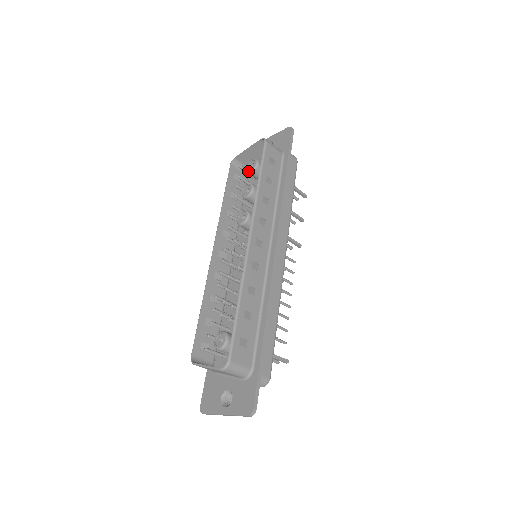
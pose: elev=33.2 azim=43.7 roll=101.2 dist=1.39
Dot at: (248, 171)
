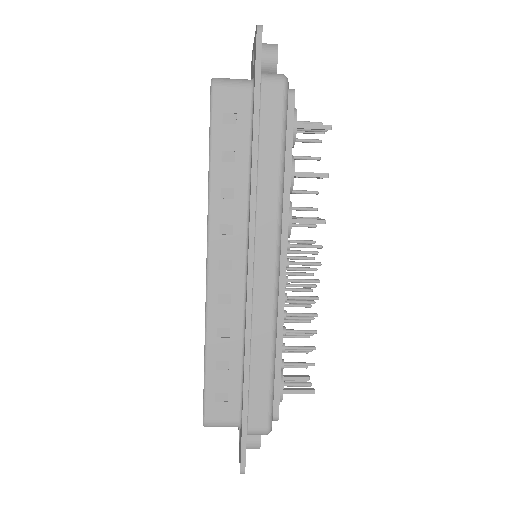
Dot at: occluded
